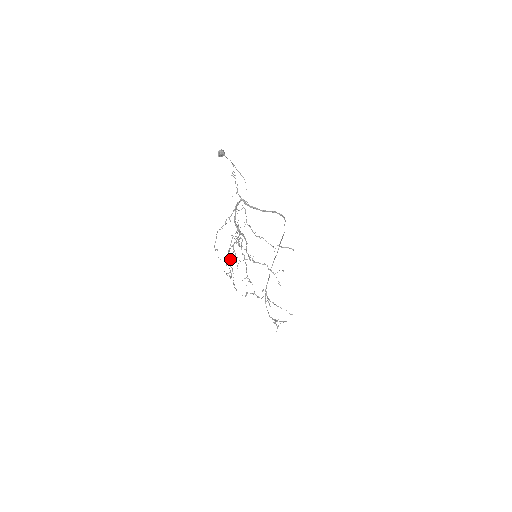
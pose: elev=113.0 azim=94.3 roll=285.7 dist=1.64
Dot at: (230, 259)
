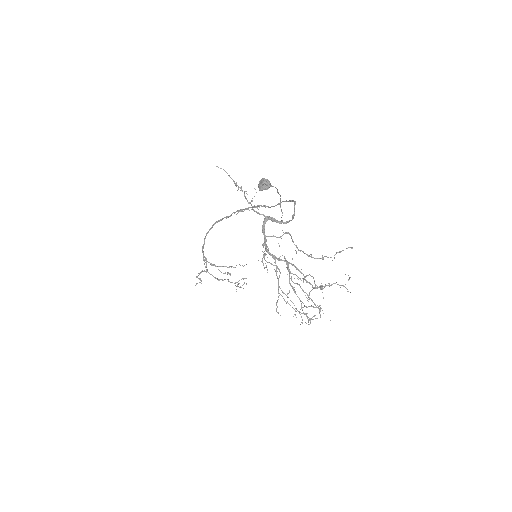
Dot at: (283, 298)
